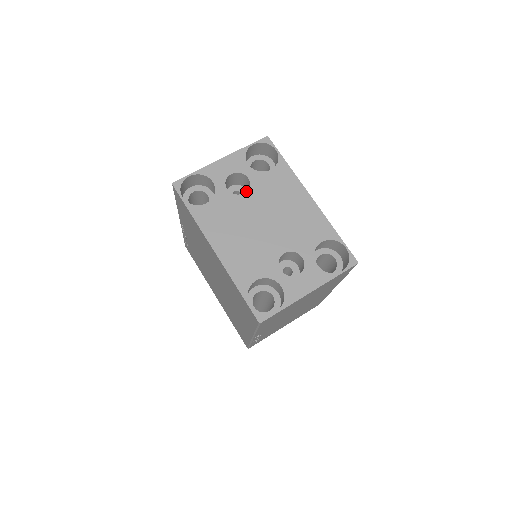
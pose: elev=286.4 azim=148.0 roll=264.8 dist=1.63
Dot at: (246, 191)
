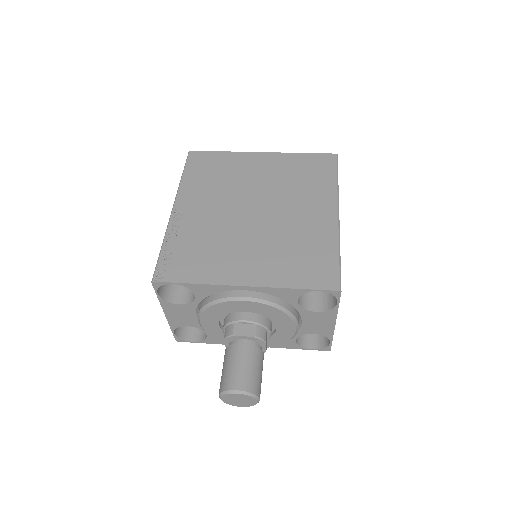
Dot at: occluded
